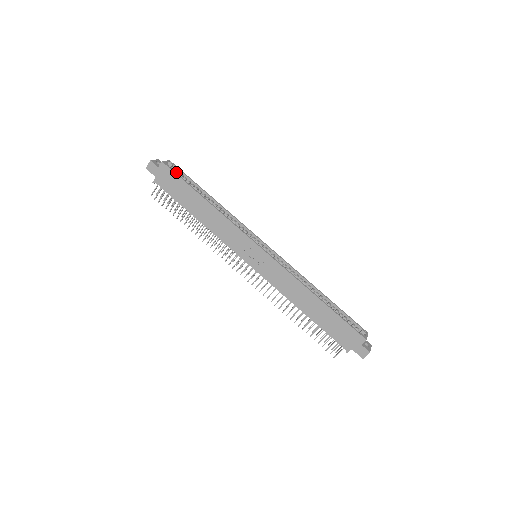
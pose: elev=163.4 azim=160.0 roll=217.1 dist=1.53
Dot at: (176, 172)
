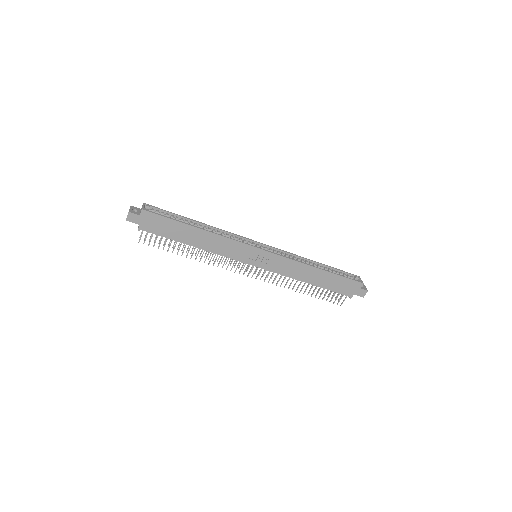
Dot at: (156, 212)
